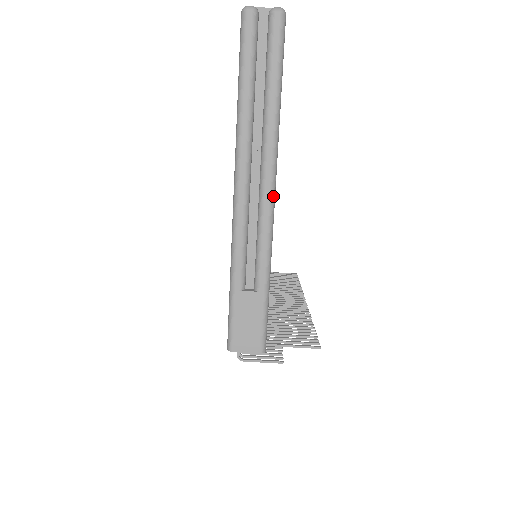
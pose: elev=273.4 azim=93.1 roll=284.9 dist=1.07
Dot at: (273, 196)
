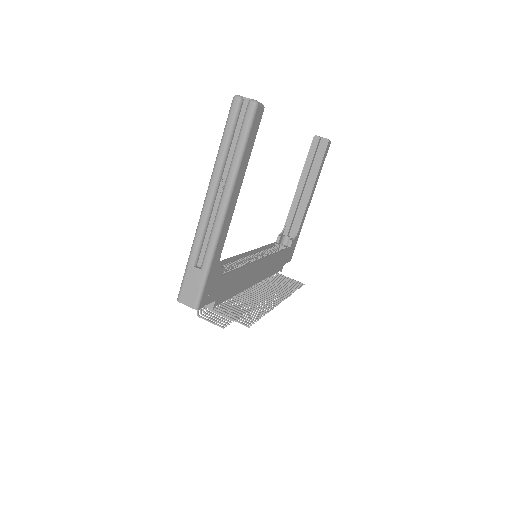
Dot at: (224, 213)
